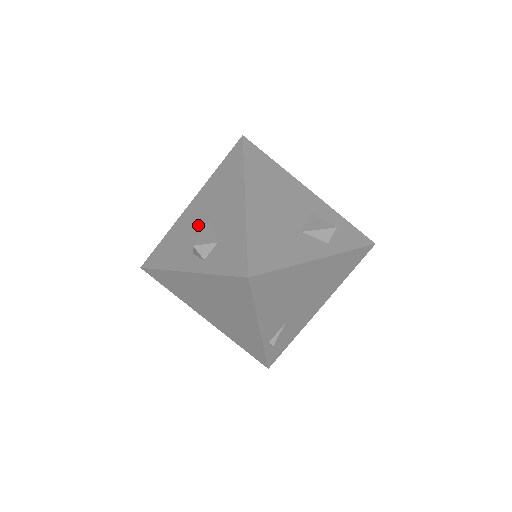
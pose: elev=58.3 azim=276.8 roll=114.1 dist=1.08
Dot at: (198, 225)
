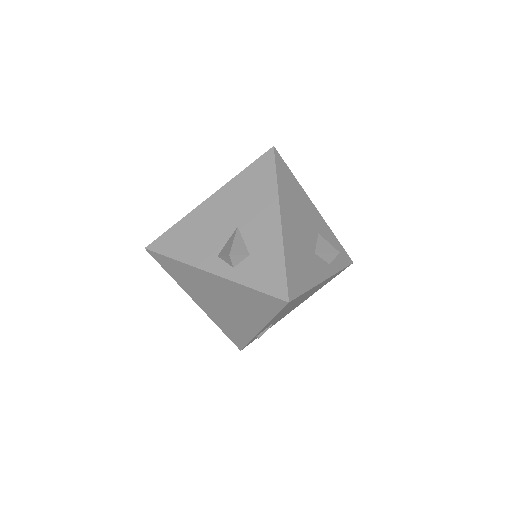
Dot at: (222, 227)
